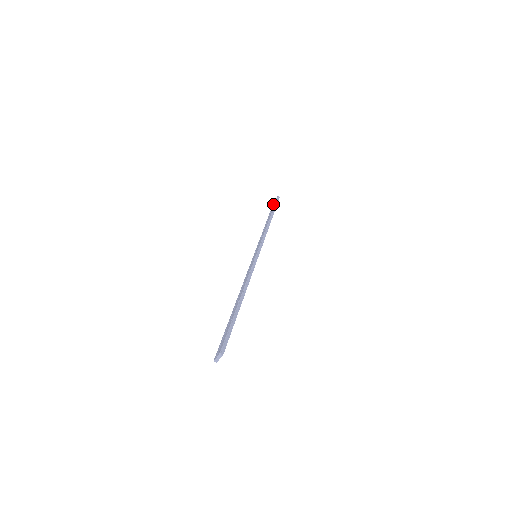
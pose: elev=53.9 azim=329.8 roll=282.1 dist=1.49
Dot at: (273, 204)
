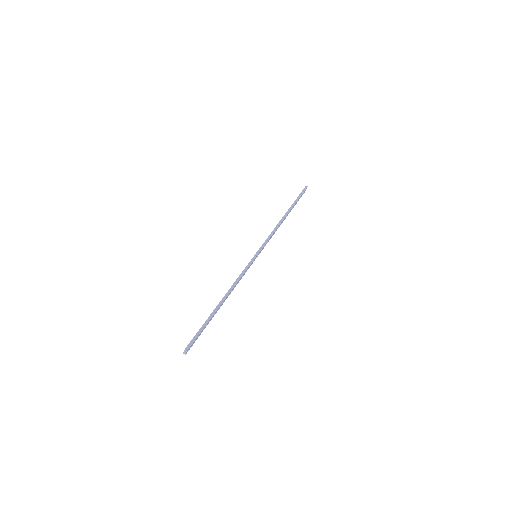
Dot at: occluded
